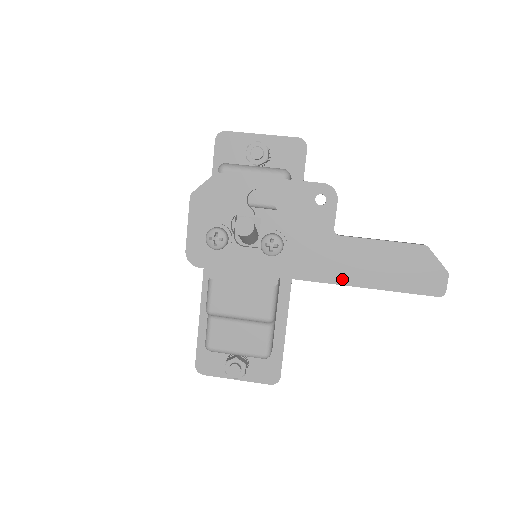
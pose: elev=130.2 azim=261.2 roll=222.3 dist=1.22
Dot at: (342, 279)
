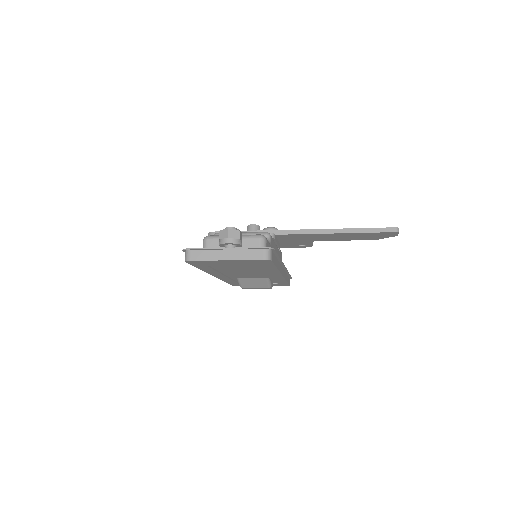
Dot at: (322, 230)
